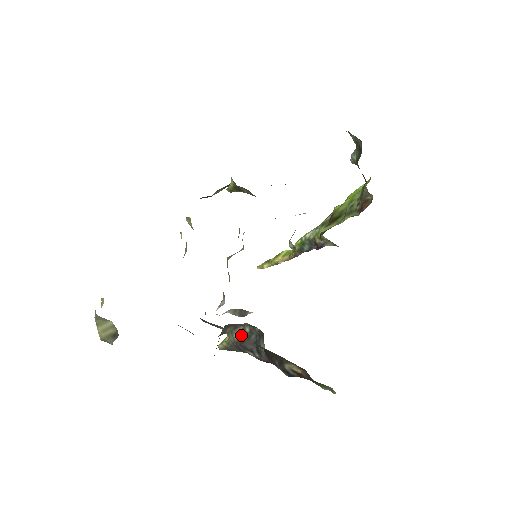
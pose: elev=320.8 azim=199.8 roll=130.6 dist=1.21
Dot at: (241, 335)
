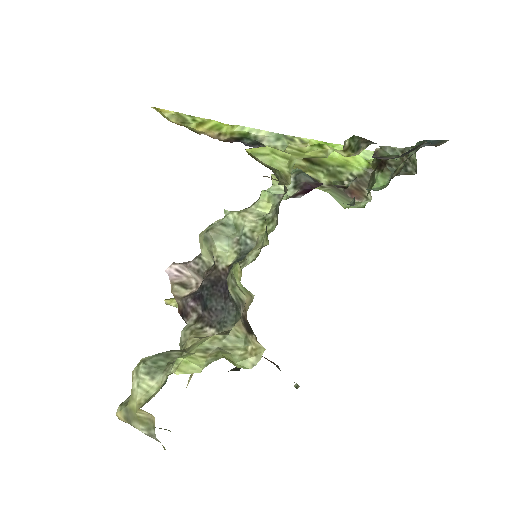
Dot at: occluded
